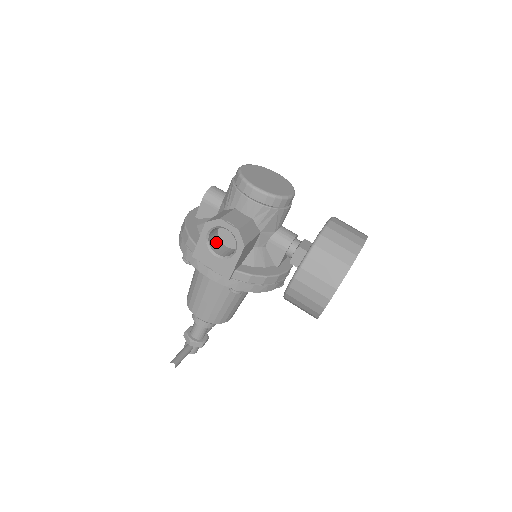
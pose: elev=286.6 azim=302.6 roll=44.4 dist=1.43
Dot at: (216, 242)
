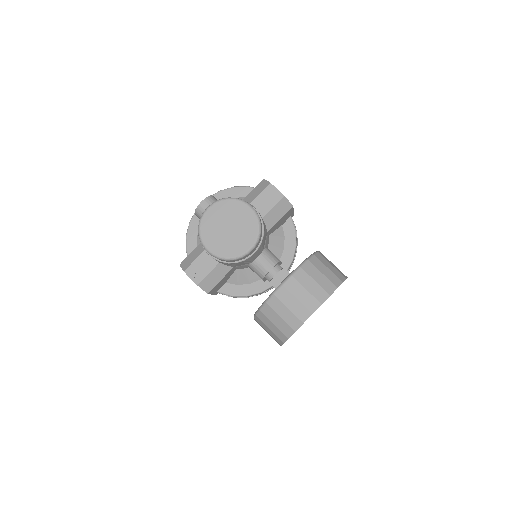
Dot at: occluded
